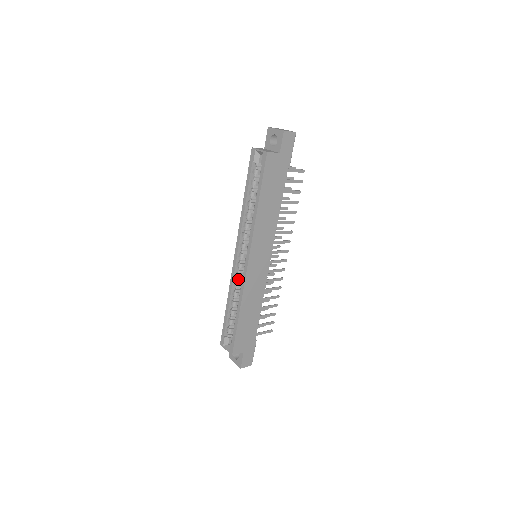
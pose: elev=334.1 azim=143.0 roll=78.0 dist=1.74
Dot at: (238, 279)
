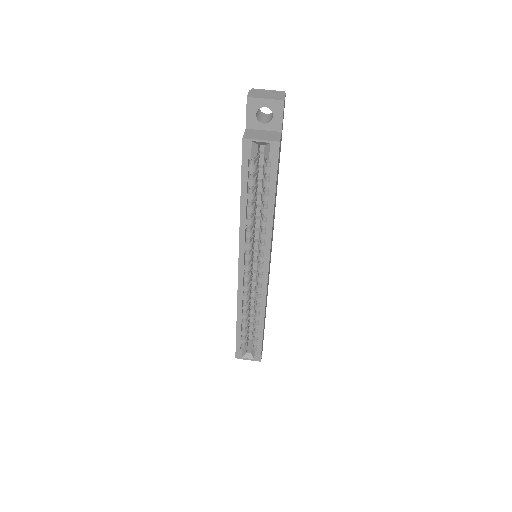
Dot at: (244, 291)
